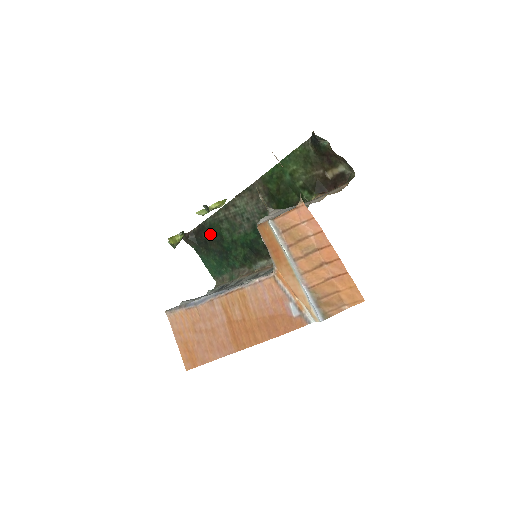
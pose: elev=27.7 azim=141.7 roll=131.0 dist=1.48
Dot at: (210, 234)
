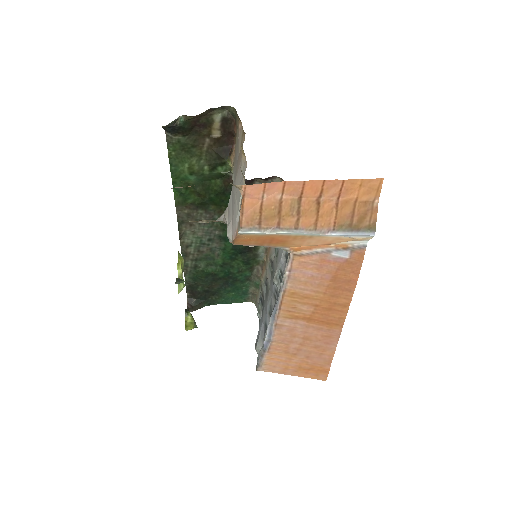
Dot at: (201, 284)
